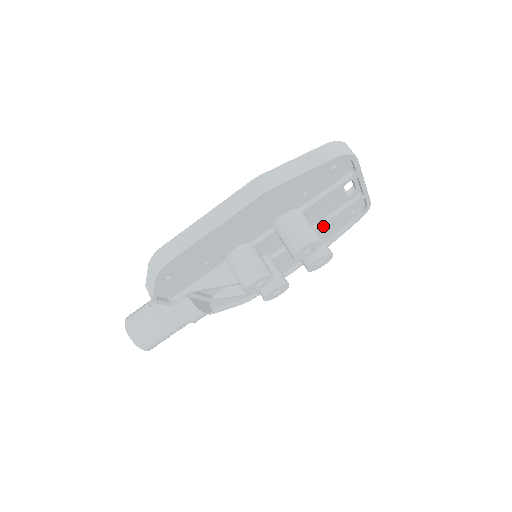
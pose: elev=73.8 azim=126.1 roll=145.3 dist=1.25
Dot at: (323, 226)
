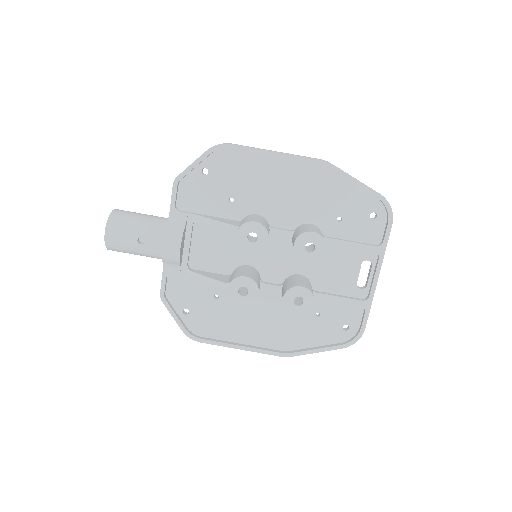
Dot at: (315, 308)
